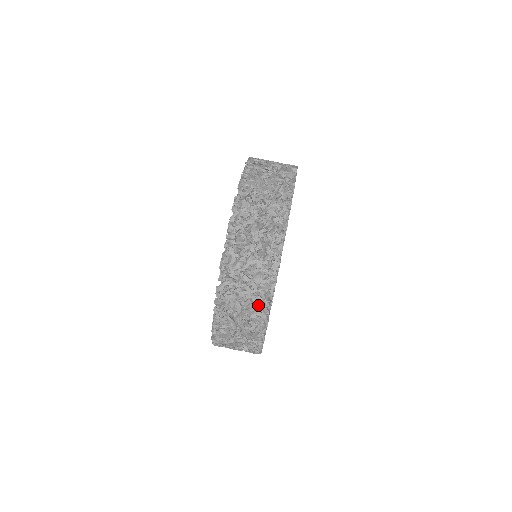
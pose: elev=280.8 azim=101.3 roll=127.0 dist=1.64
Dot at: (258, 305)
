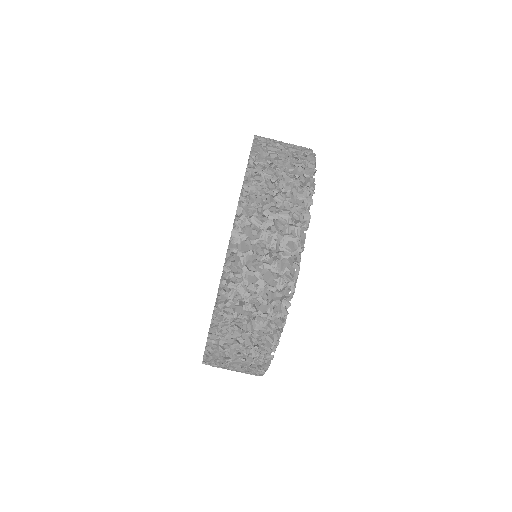
Dot at: occluded
